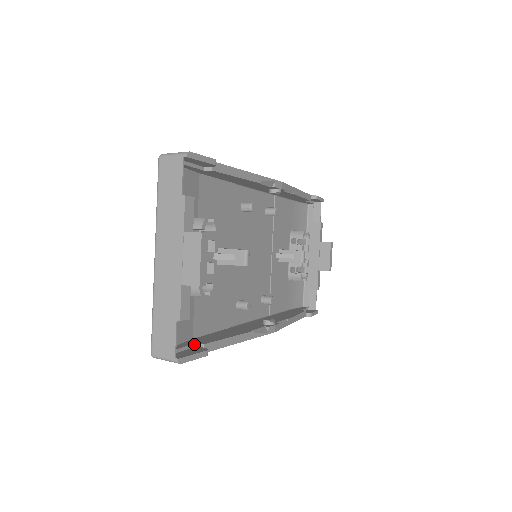
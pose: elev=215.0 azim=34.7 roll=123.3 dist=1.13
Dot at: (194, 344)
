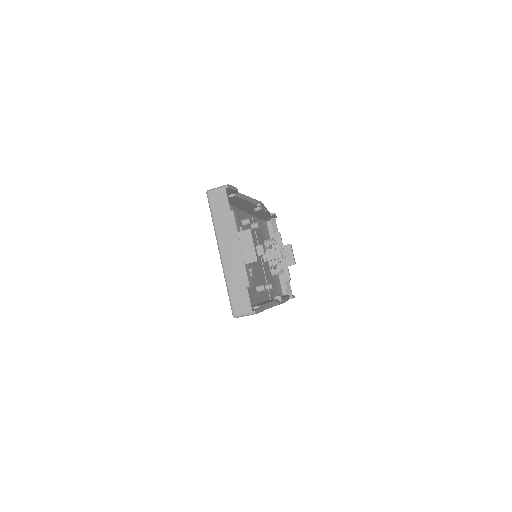
Dot at: (252, 307)
